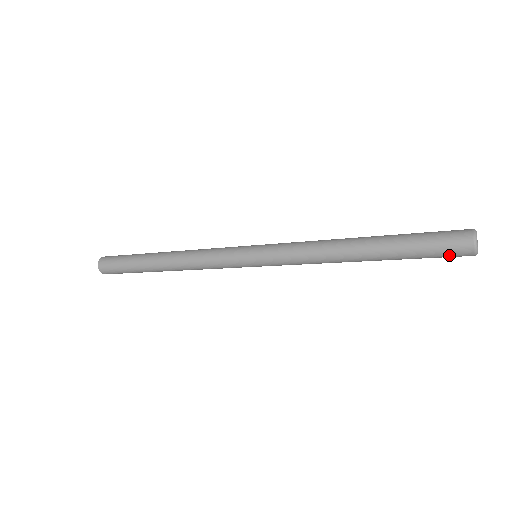
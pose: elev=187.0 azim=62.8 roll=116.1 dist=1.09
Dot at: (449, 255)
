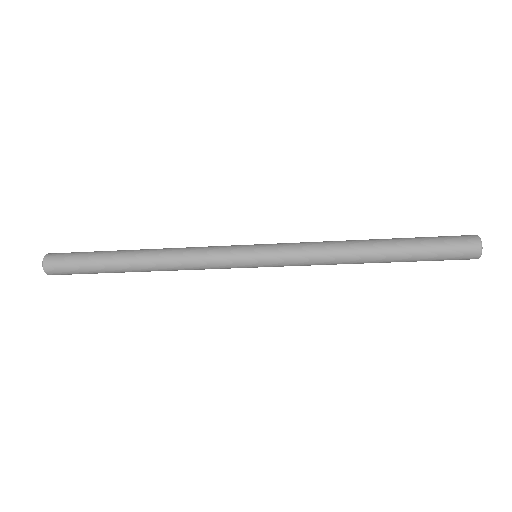
Dot at: (458, 253)
